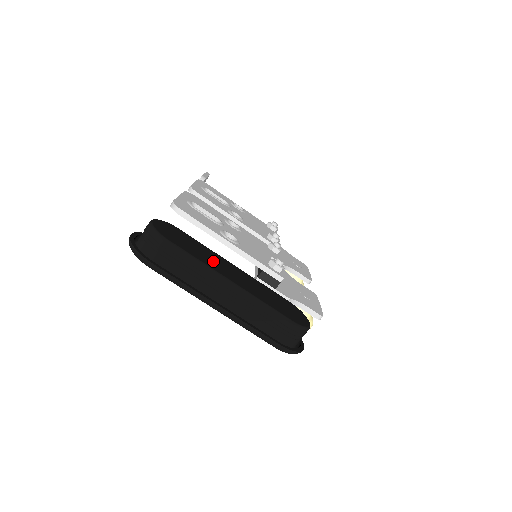
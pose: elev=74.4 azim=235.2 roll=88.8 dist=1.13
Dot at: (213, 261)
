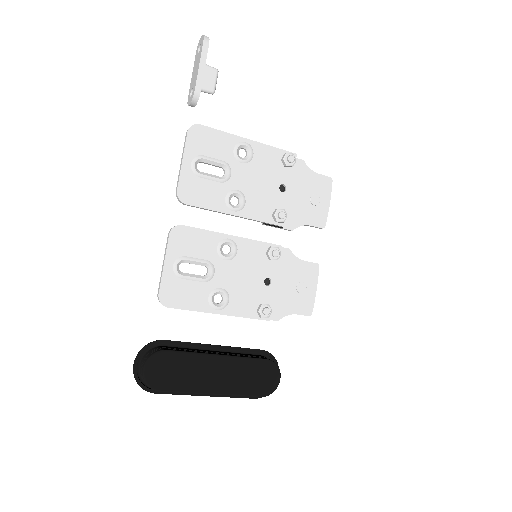
Dot at: (198, 377)
